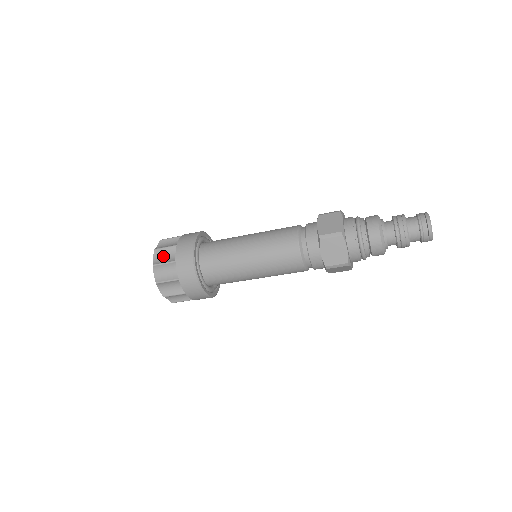
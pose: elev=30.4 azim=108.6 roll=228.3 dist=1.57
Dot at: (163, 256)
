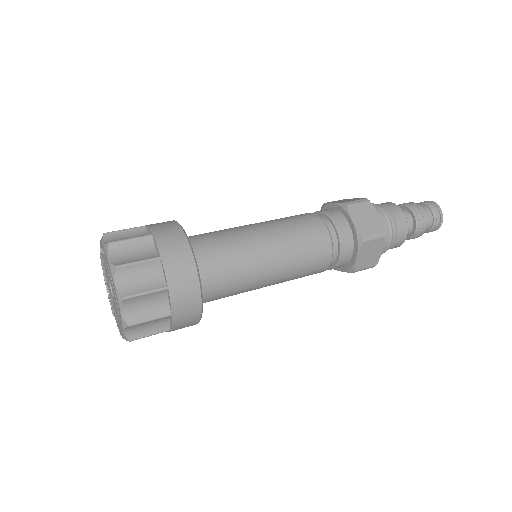
Dot at: (136, 278)
